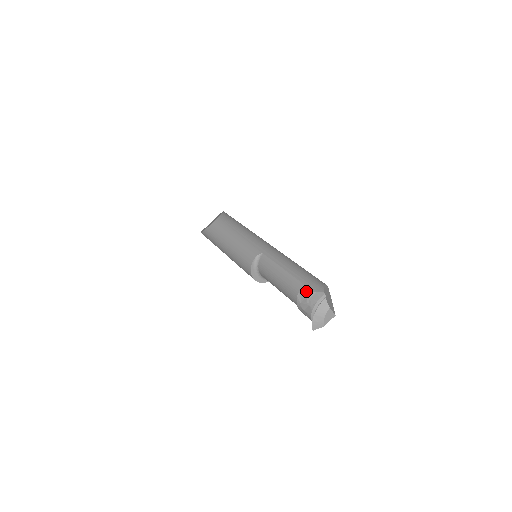
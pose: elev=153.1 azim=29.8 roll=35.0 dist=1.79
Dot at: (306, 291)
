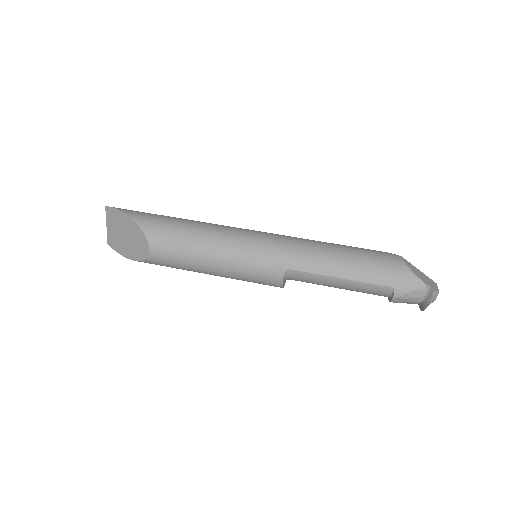
Dot at: (403, 295)
